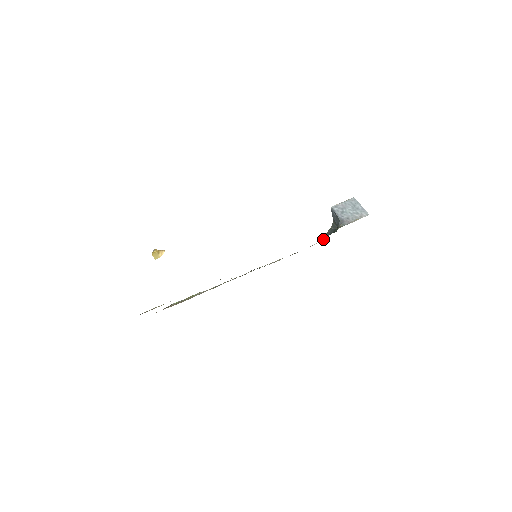
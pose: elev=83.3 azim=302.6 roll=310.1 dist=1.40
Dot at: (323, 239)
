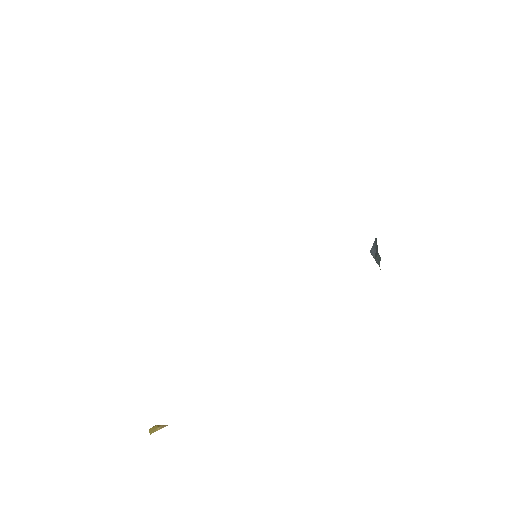
Dot at: occluded
